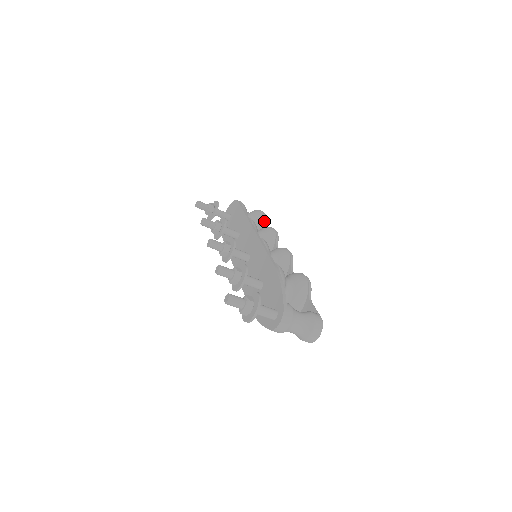
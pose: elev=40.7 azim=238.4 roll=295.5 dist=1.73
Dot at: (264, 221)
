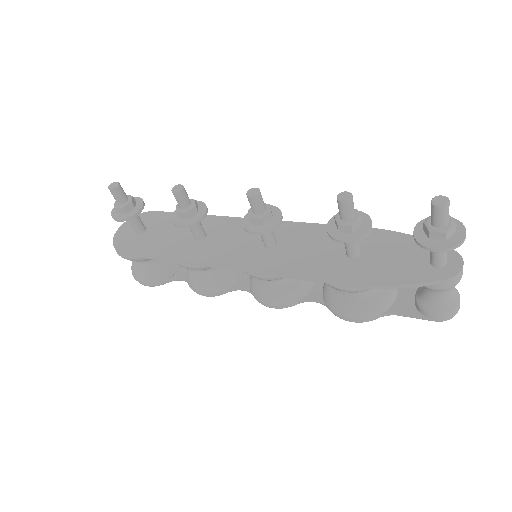
Dot at: occluded
